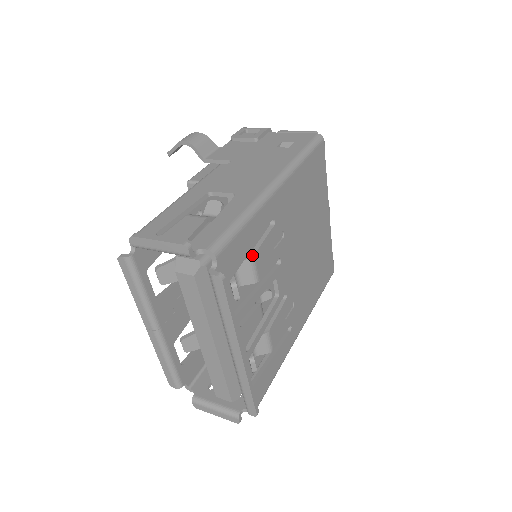
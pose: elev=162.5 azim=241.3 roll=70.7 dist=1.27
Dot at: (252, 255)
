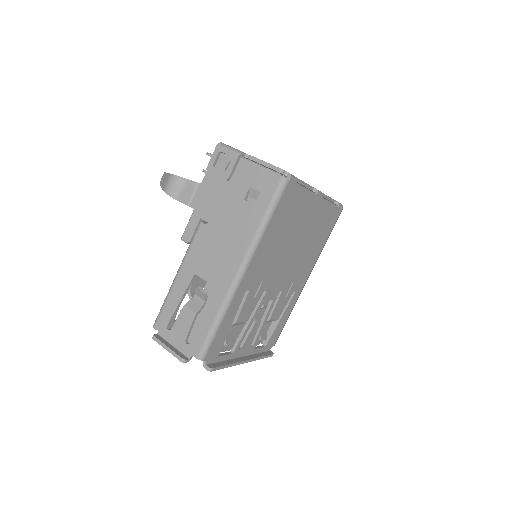
Dot at: (235, 322)
